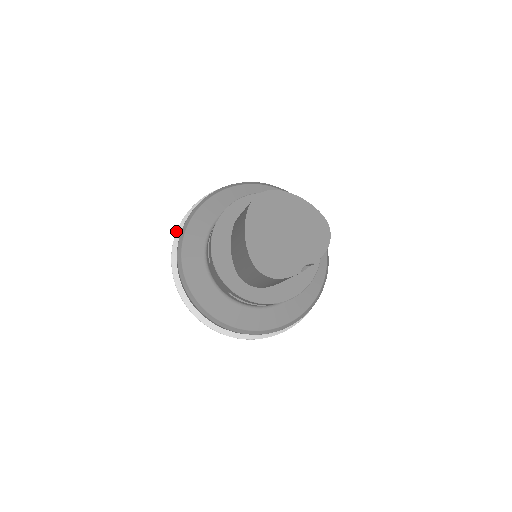
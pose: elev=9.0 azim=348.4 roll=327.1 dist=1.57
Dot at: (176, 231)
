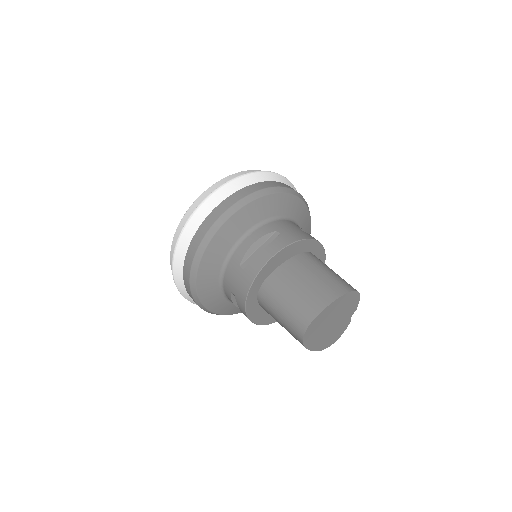
Dot at: occluded
